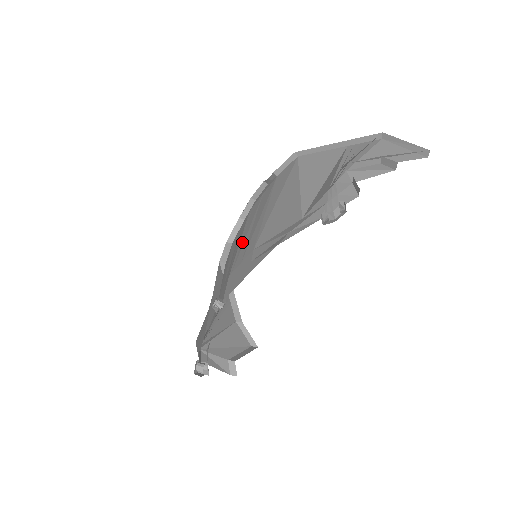
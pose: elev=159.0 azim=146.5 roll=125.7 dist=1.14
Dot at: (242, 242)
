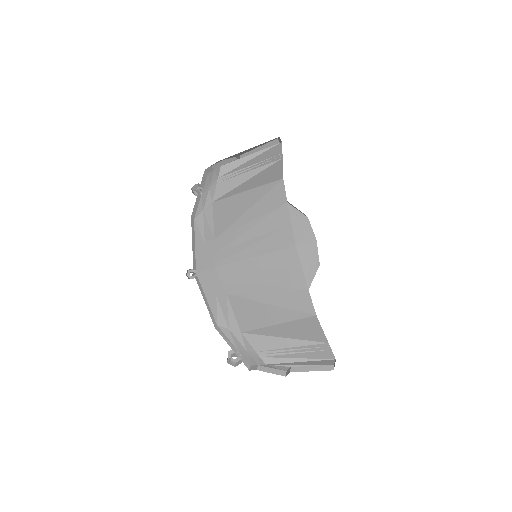
Dot at: (246, 266)
